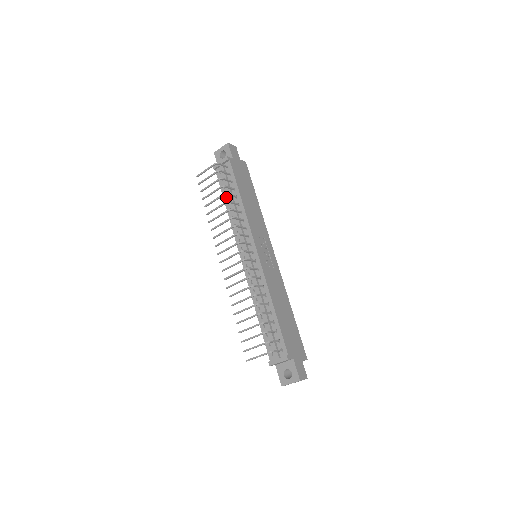
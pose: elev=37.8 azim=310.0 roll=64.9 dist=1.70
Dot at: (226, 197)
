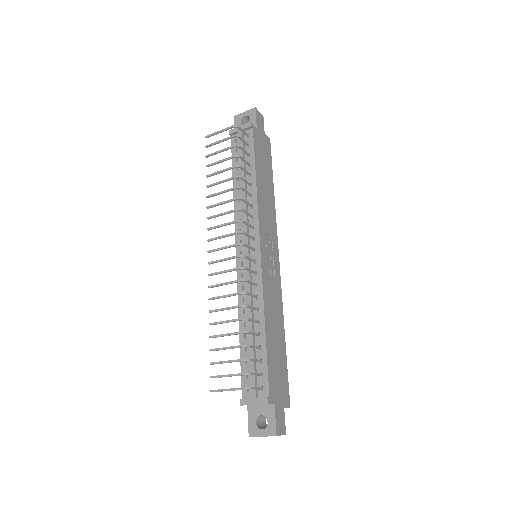
Dot at: (236, 172)
